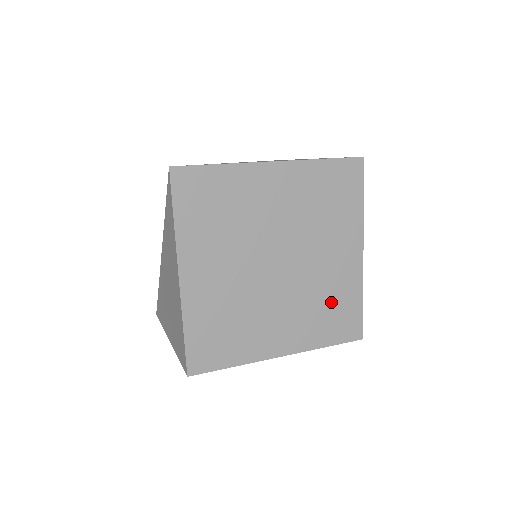
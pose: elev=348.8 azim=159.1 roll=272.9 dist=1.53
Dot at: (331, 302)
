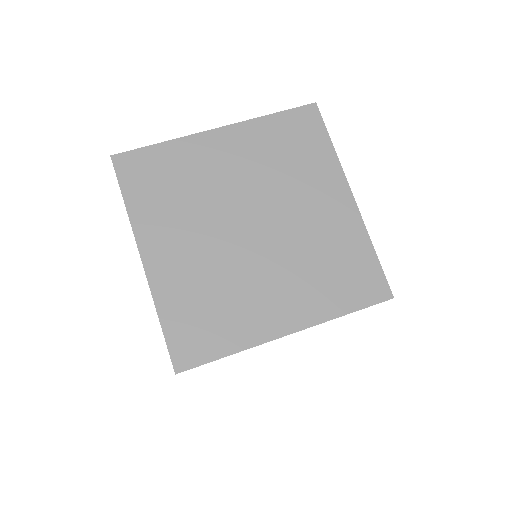
Dot at: (333, 259)
